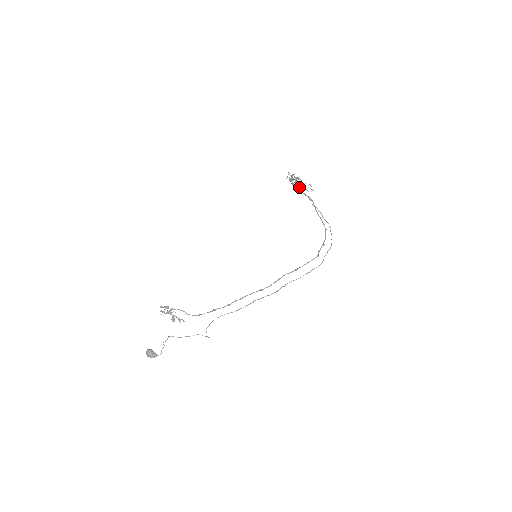
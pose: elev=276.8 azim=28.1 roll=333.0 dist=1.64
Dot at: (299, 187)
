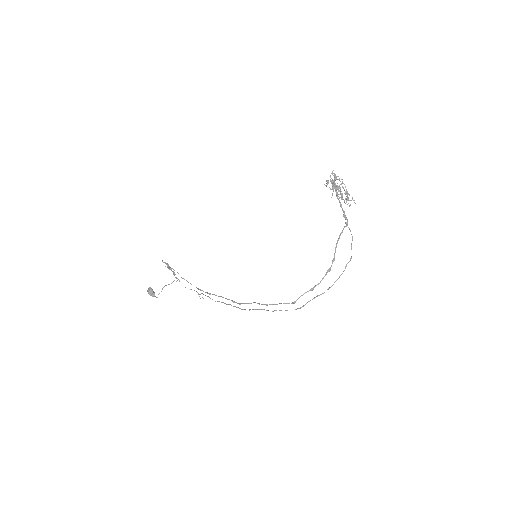
Dot at: (340, 194)
